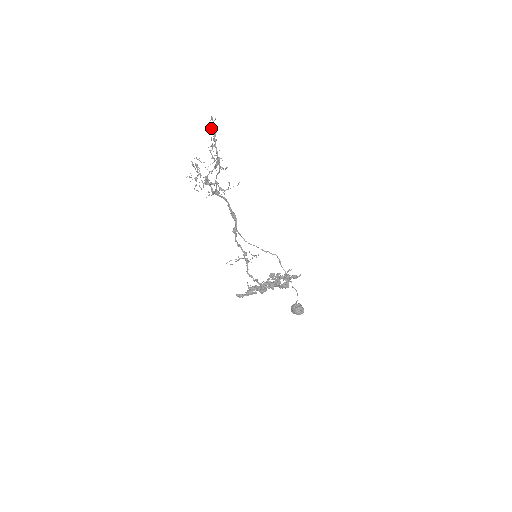
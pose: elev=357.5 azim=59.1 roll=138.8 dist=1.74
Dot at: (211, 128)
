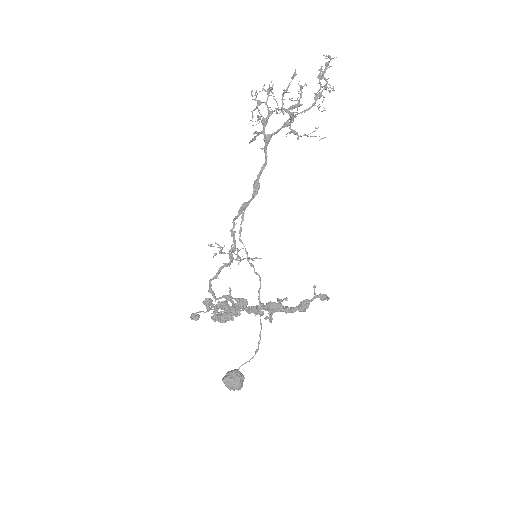
Dot at: occluded
